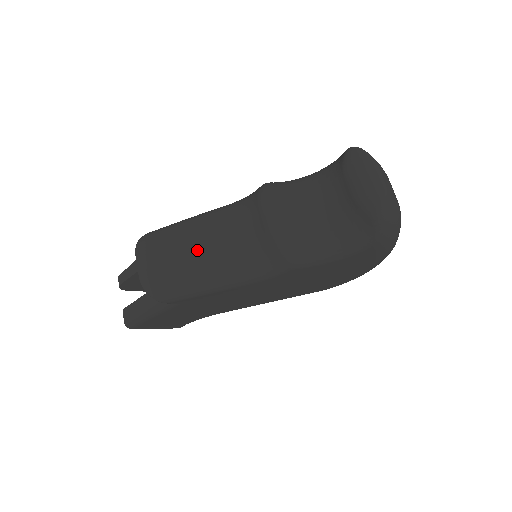
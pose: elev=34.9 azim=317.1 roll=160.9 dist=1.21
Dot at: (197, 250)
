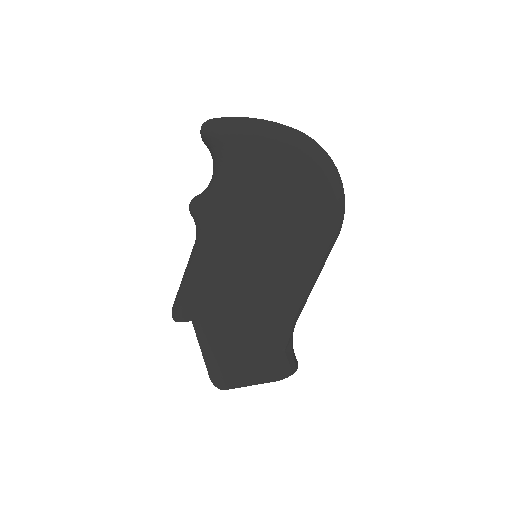
Dot at: occluded
